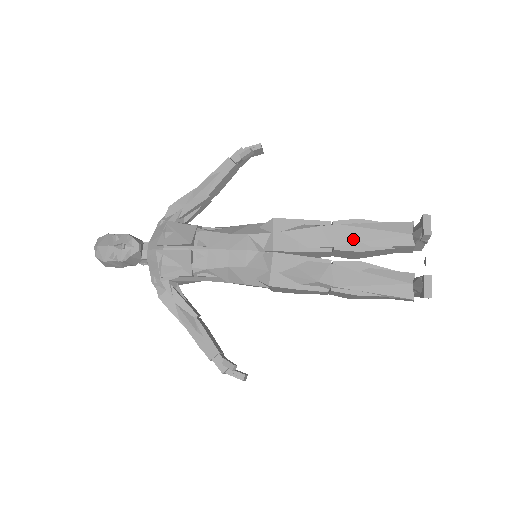
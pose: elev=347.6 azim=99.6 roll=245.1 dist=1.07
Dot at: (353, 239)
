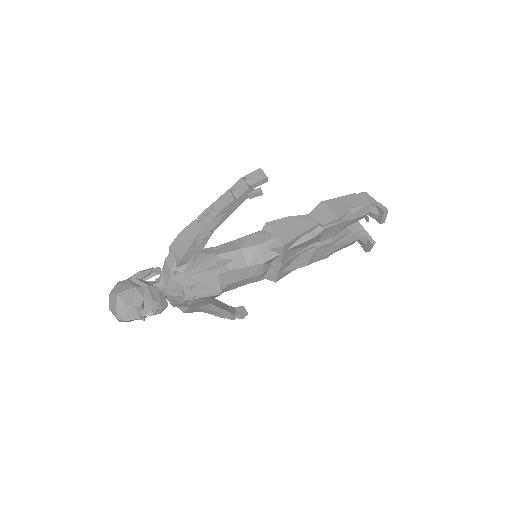
Dot at: (333, 232)
